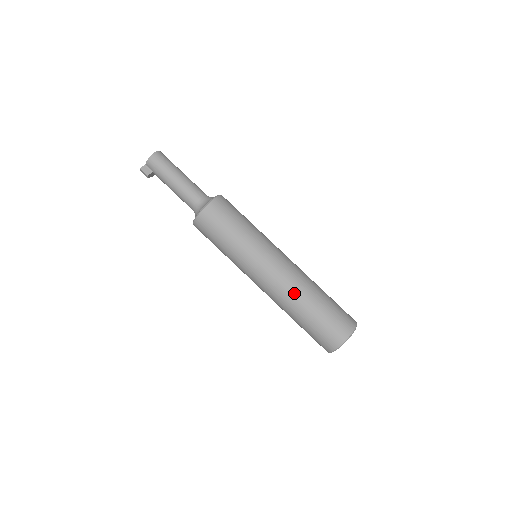
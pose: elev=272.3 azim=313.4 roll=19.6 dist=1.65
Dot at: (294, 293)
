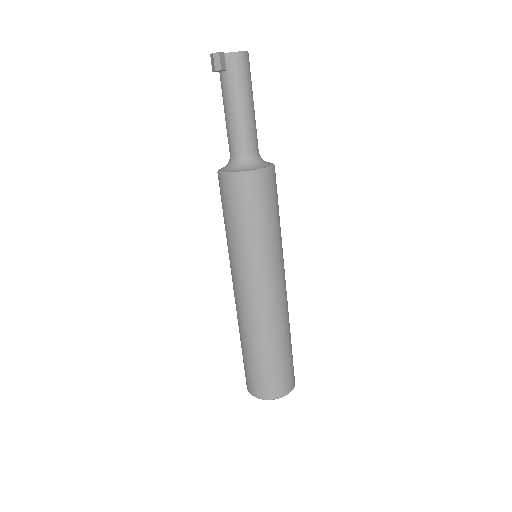
Dot at: (280, 323)
